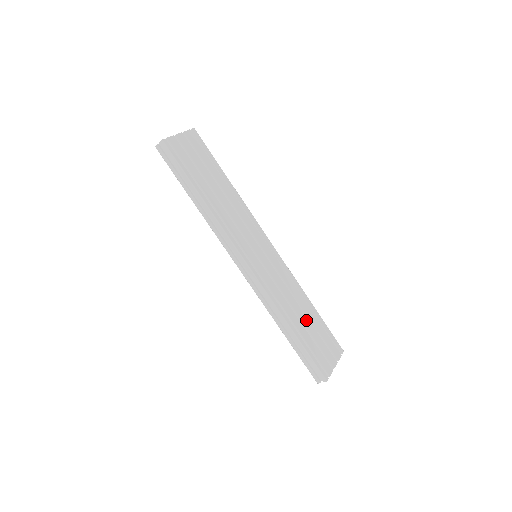
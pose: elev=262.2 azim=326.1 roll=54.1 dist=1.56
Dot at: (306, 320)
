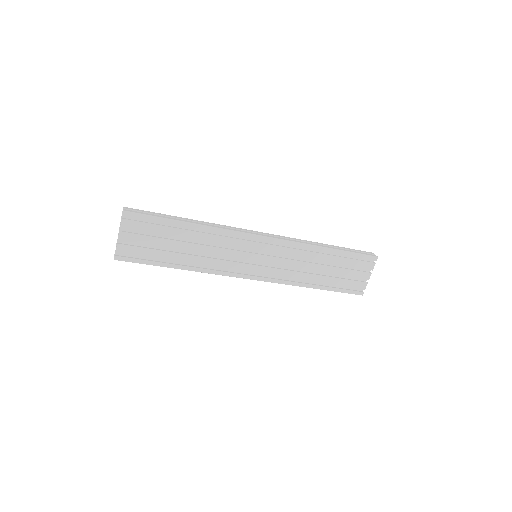
Dot at: (327, 268)
